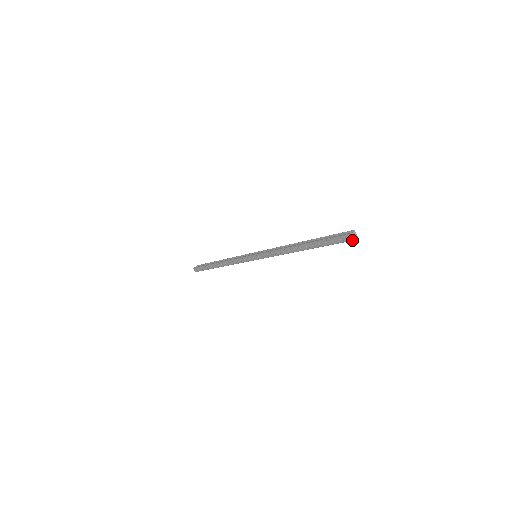
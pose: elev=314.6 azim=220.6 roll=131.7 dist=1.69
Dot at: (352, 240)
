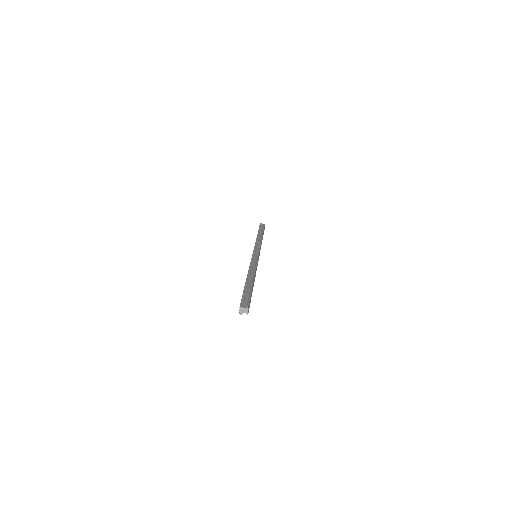
Dot at: (239, 313)
